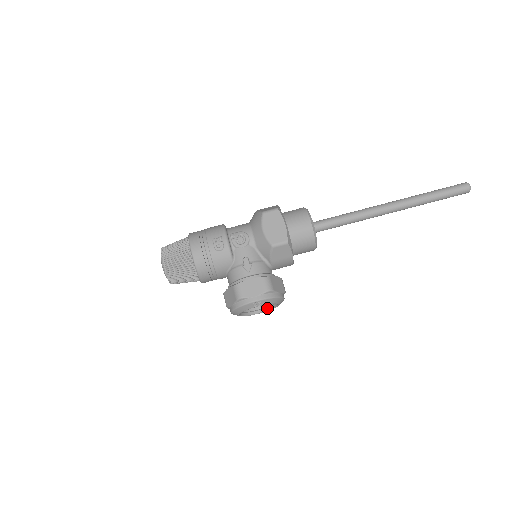
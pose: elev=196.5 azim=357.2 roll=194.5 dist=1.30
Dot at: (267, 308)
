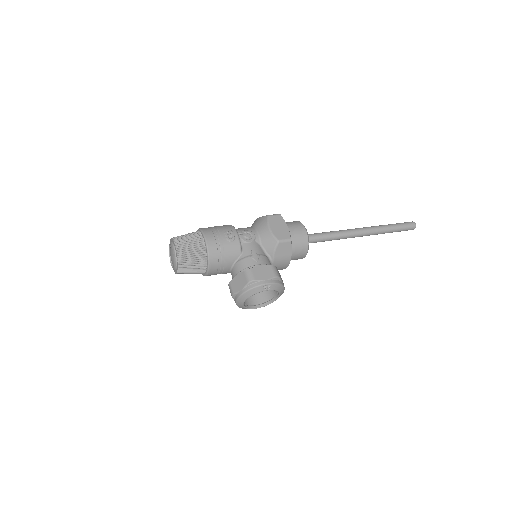
Dot at: (264, 303)
